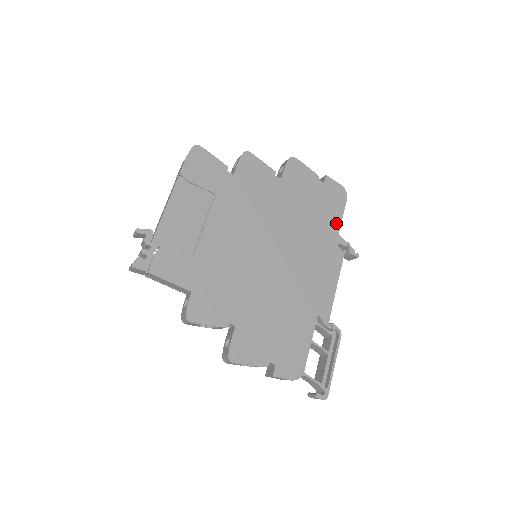
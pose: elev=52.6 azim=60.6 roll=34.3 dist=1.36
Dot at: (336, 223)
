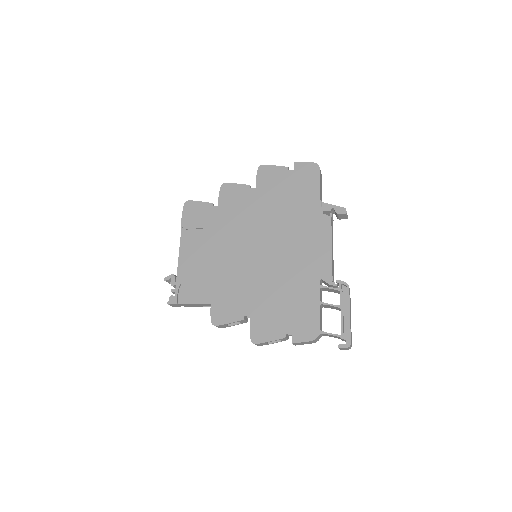
Dot at: (315, 196)
